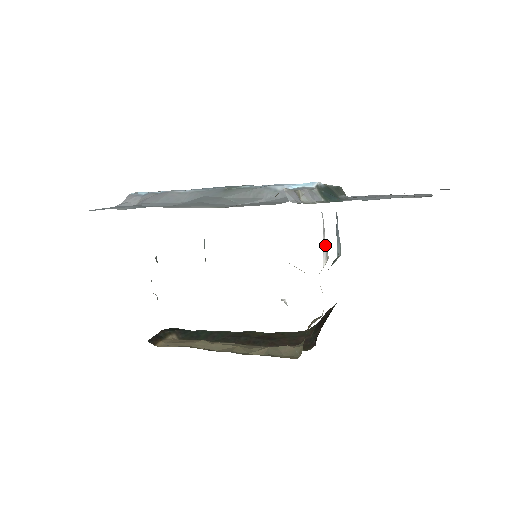
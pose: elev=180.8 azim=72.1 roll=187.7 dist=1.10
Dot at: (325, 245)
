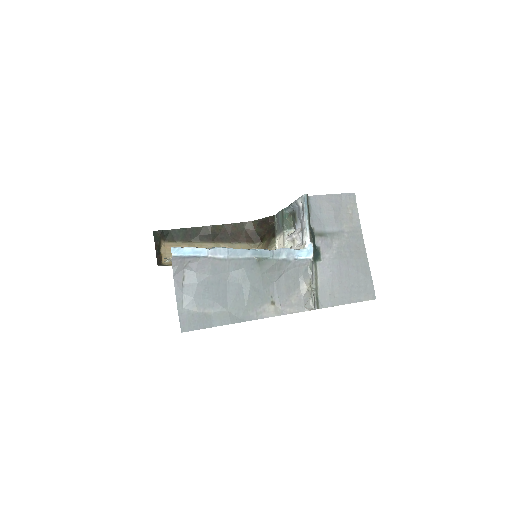
Dot at: (294, 240)
